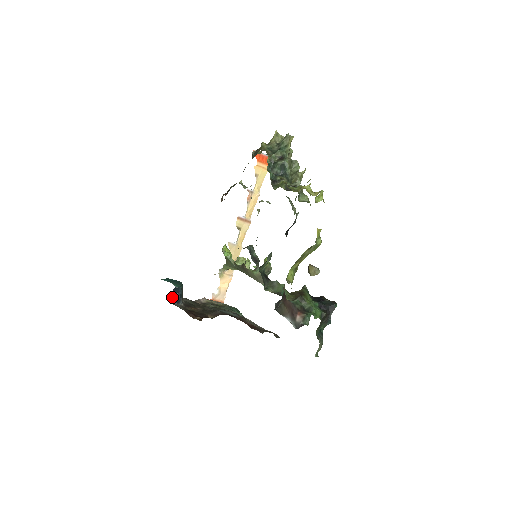
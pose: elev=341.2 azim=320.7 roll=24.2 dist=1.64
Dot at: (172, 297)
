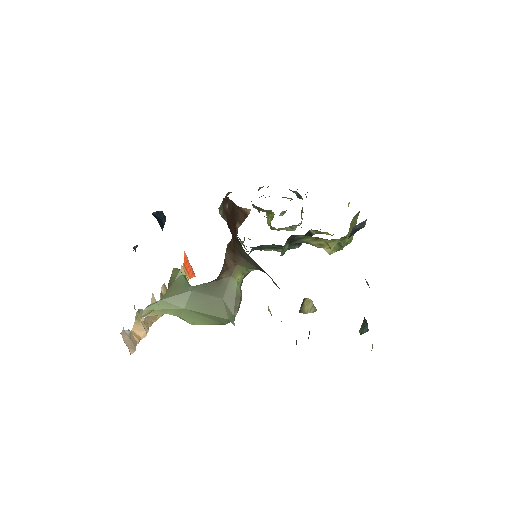
Dot at: (154, 216)
